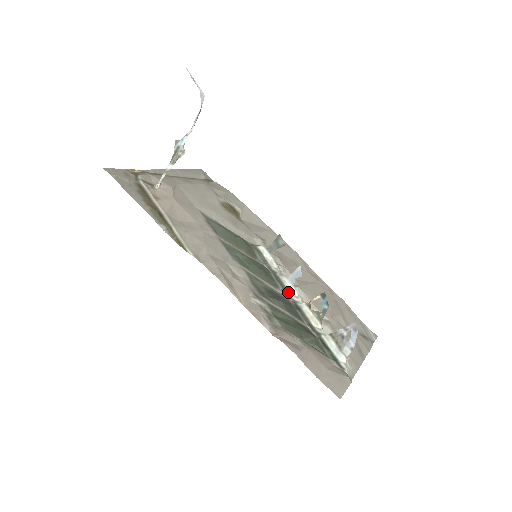
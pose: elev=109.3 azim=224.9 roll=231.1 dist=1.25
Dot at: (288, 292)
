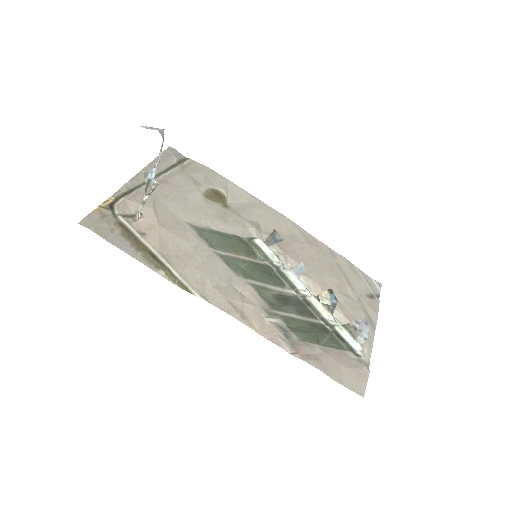
Dot at: (295, 288)
